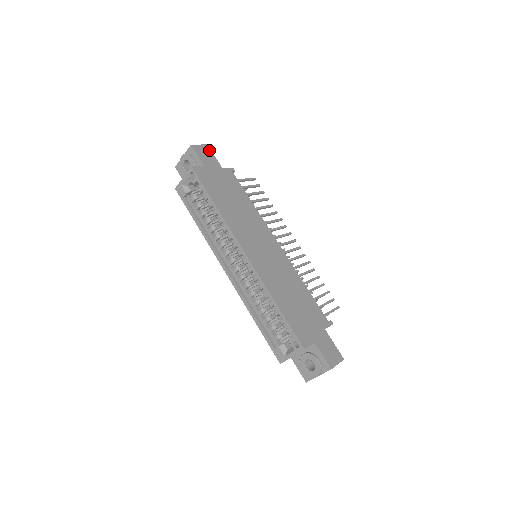
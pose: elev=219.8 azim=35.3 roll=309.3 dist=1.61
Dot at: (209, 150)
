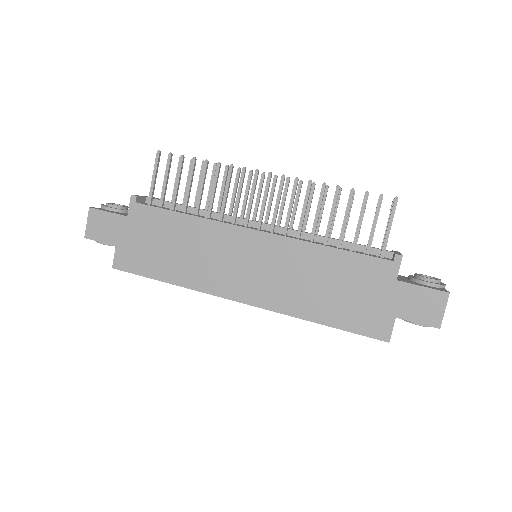
Dot at: (97, 213)
